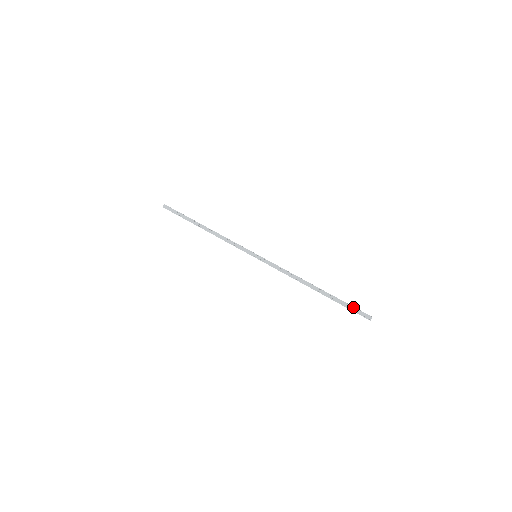
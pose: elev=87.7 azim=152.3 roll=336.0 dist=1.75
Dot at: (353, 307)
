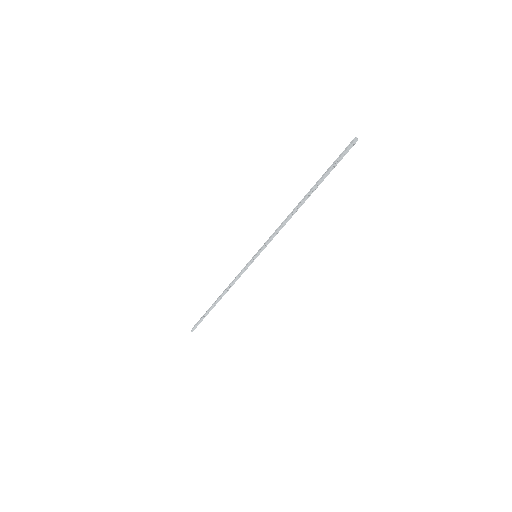
Dot at: (337, 158)
